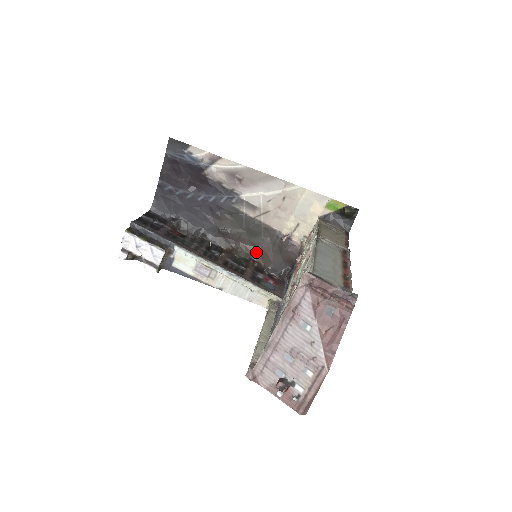
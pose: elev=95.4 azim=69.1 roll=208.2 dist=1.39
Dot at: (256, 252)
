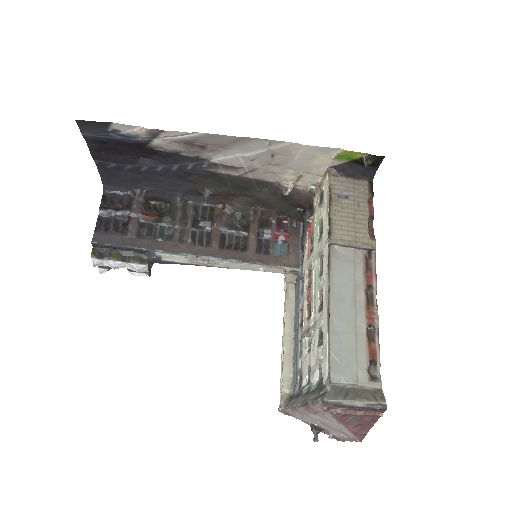
Dot at: (254, 202)
